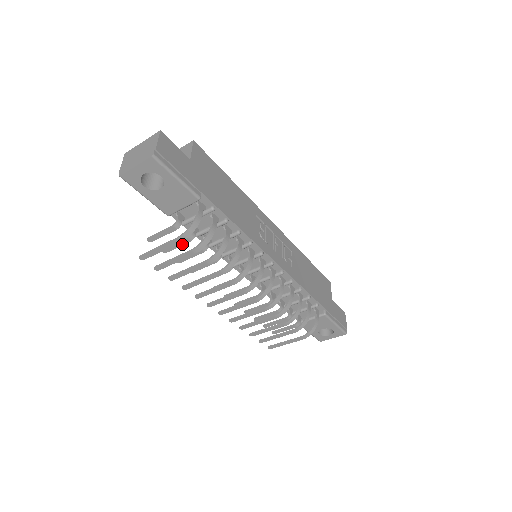
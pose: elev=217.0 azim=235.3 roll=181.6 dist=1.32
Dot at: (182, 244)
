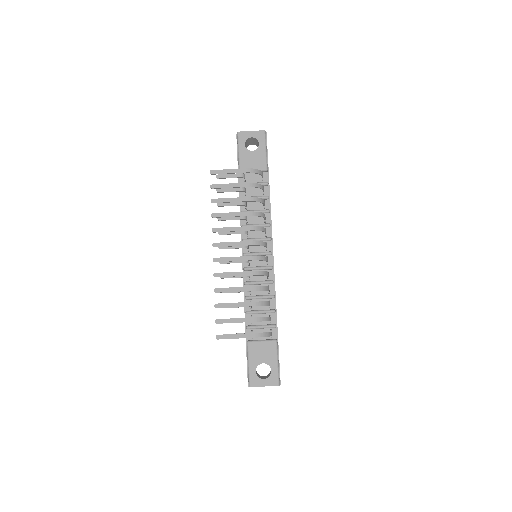
Dot at: (234, 191)
